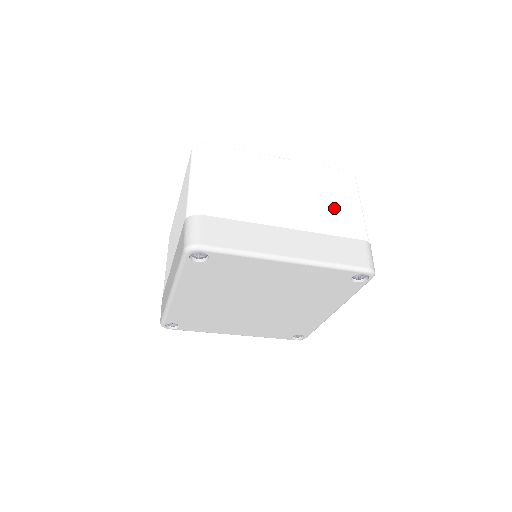
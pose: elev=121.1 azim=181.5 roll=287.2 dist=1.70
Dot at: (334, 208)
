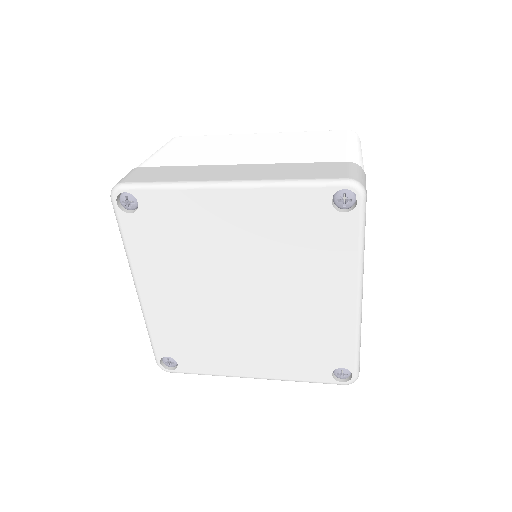
Dot at: (313, 149)
